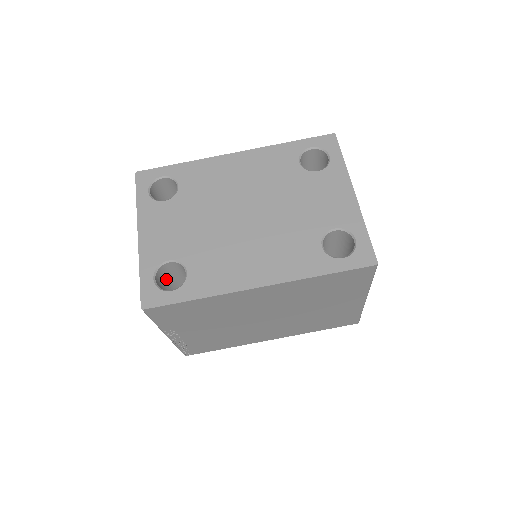
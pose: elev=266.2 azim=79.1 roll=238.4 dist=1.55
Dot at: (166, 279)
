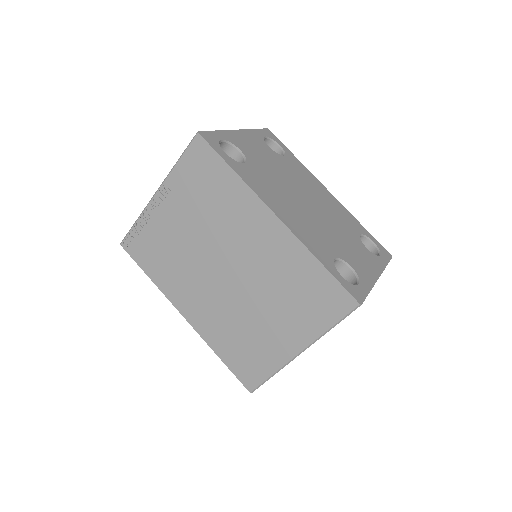
Dot at: occluded
